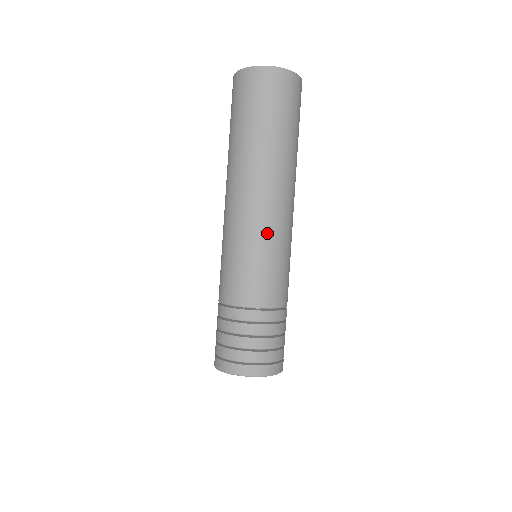
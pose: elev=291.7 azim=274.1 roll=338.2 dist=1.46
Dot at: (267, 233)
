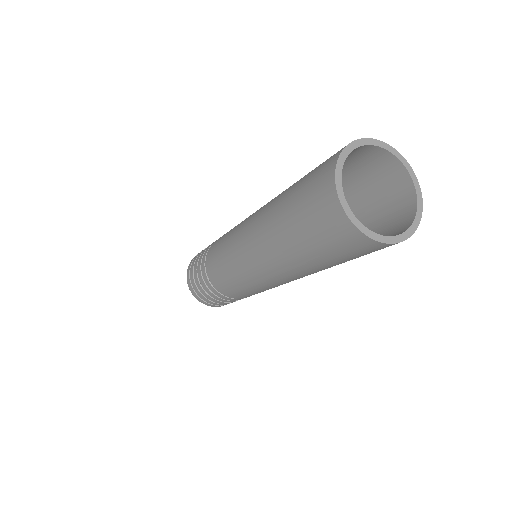
Dot at: (264, 287)
